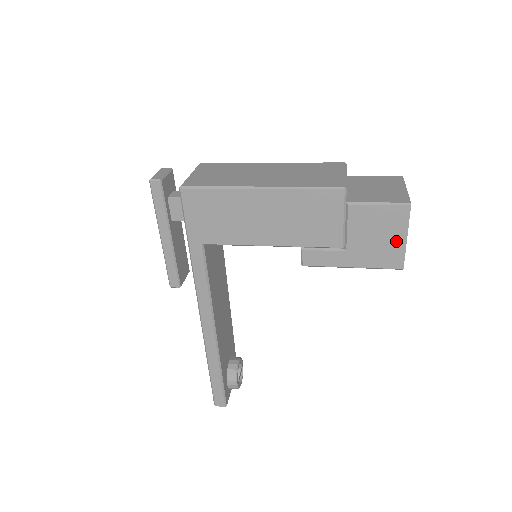
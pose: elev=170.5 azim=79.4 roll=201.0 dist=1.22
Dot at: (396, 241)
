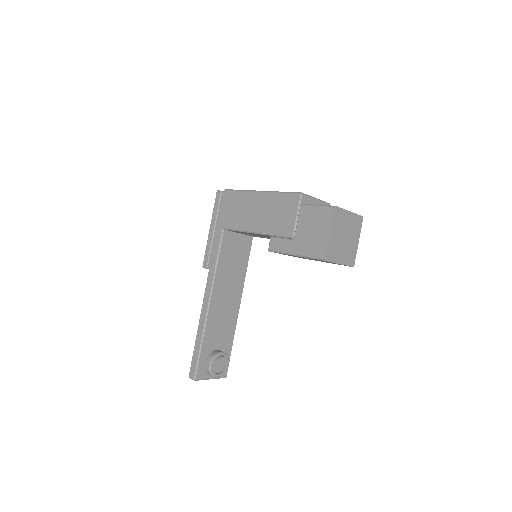
Dot at: (323, 235)
